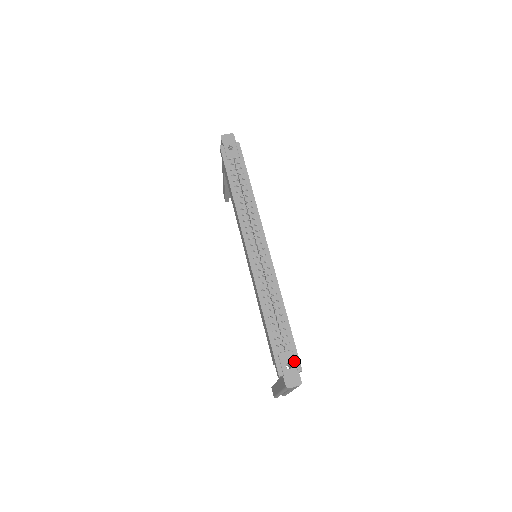
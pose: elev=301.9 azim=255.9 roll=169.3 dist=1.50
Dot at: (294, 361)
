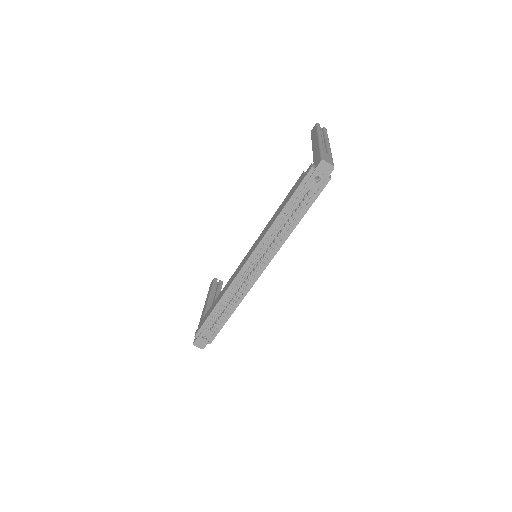
Dot at: (210, 338)
